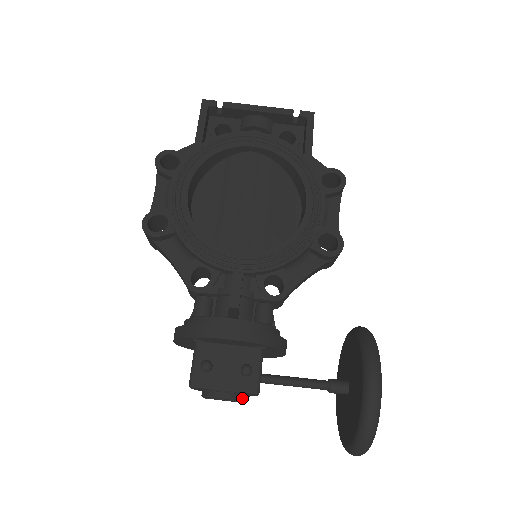
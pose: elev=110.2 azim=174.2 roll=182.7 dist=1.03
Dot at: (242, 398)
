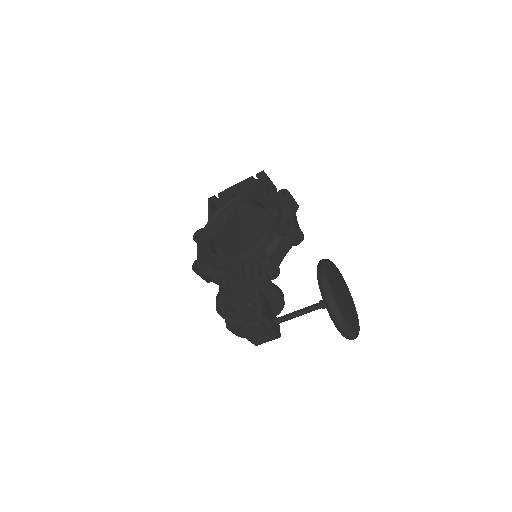
Dot at: (258, 323)
